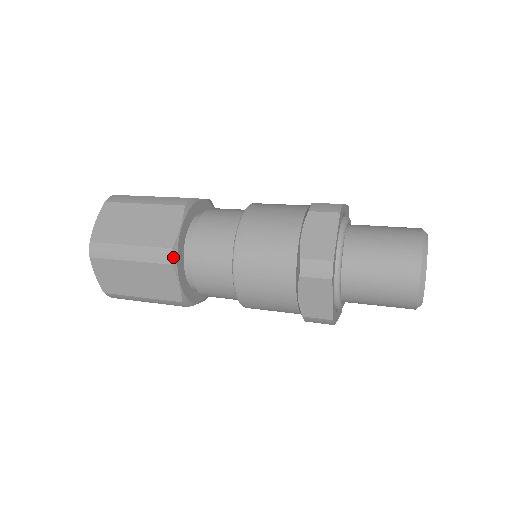
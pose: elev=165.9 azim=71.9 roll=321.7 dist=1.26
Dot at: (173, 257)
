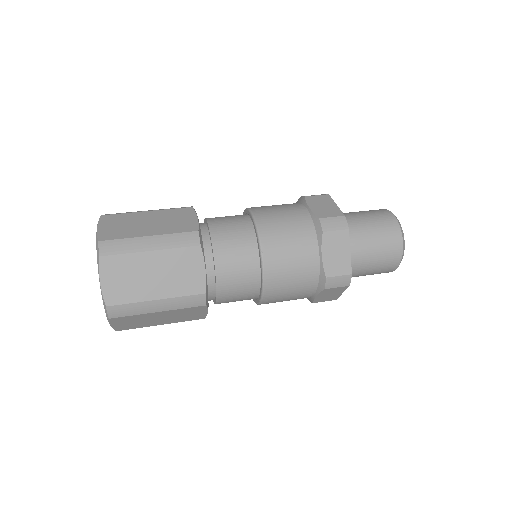
Dot at: (200, 239)
